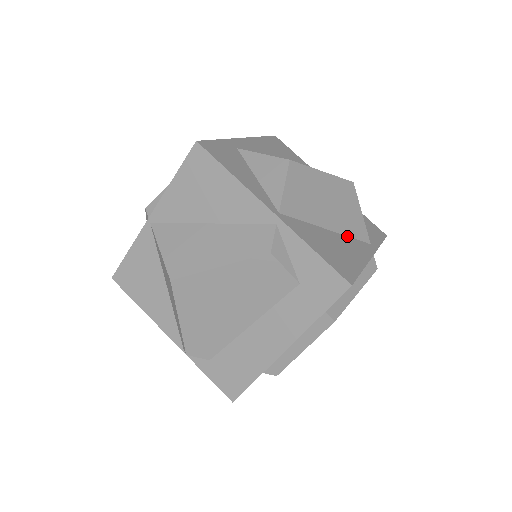
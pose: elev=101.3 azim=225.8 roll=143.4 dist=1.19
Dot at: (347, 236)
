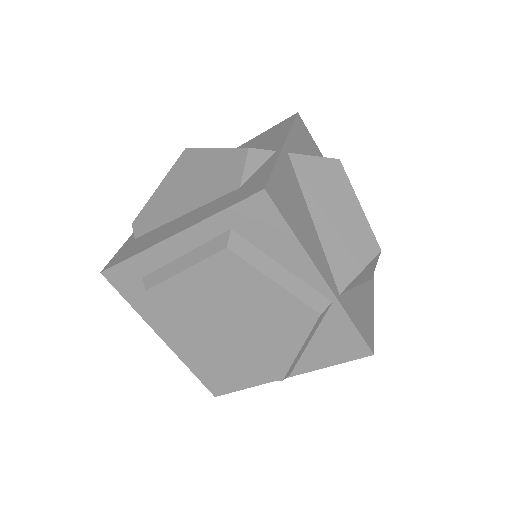
Dot at: (324, 251)
